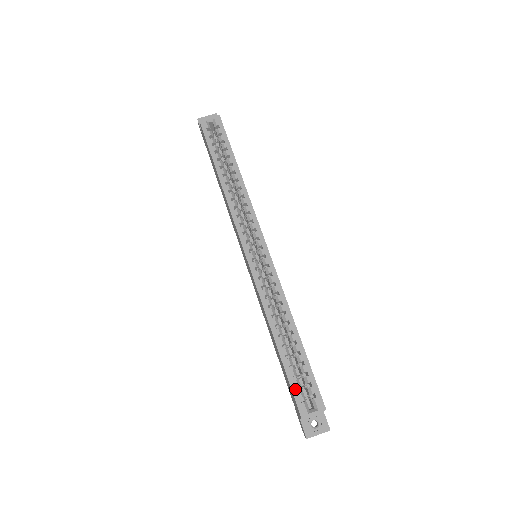
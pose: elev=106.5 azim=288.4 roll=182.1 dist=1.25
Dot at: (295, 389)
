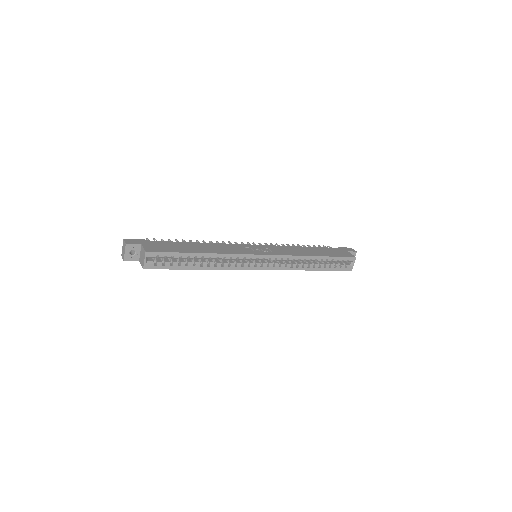
Dot at: (340, 269)
